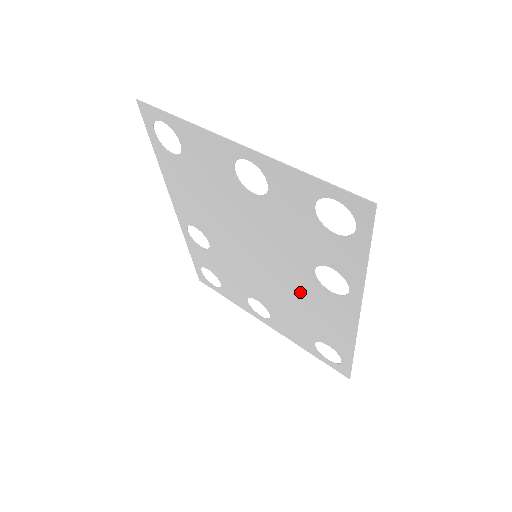
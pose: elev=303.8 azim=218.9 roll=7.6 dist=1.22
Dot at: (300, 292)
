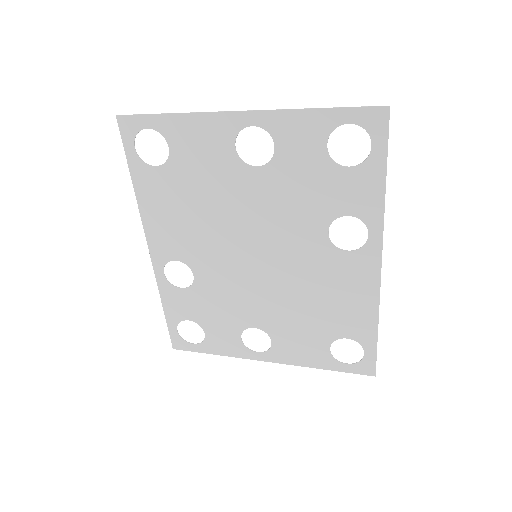
Dot at: (311, 276)
